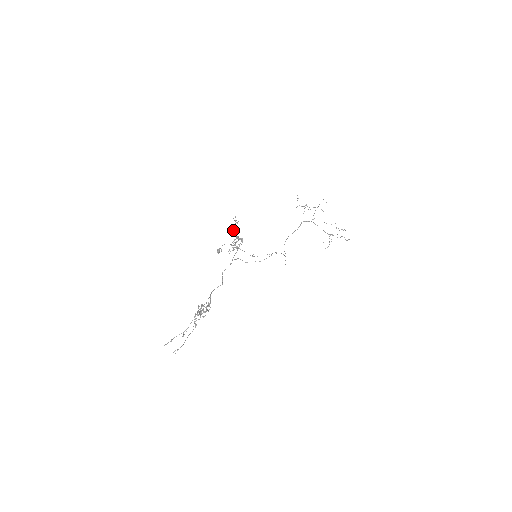
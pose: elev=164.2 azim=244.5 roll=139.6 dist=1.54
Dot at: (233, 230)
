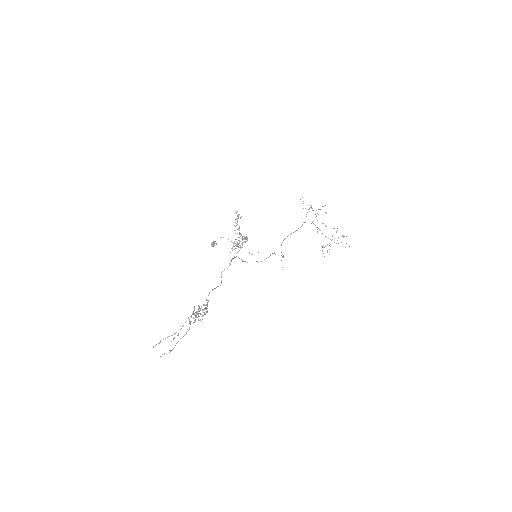
Dot at: (235, 226)
